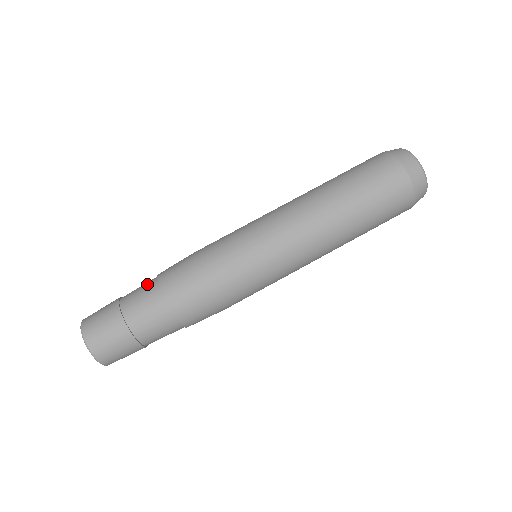
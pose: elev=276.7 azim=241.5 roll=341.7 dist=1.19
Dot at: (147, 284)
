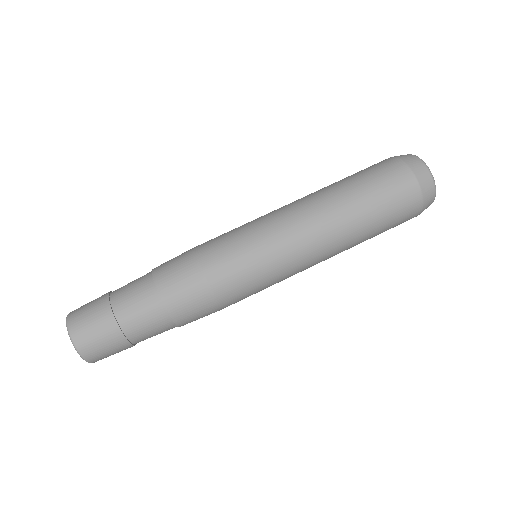
Dot at: (140, 278)
